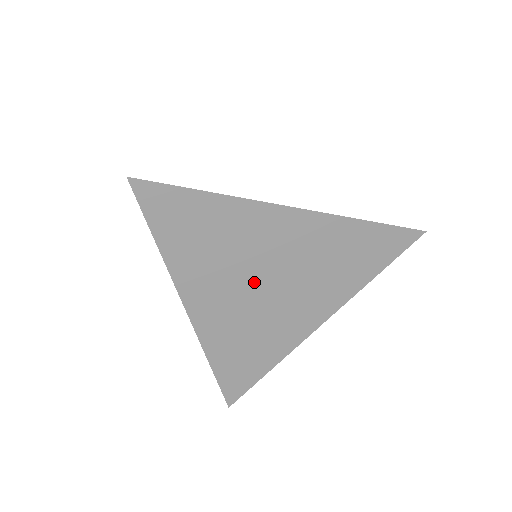
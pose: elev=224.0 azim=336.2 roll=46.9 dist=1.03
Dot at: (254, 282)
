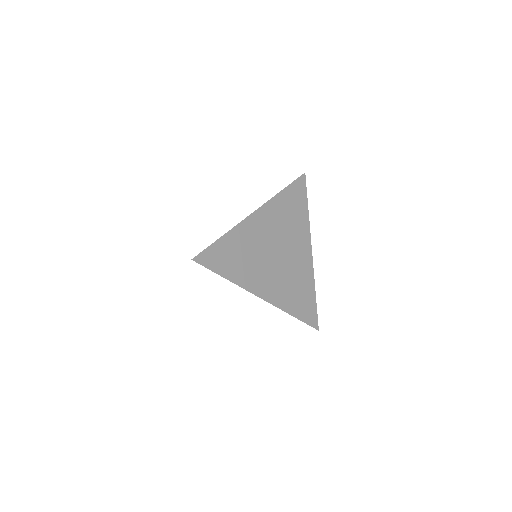
Dot at: occluded
